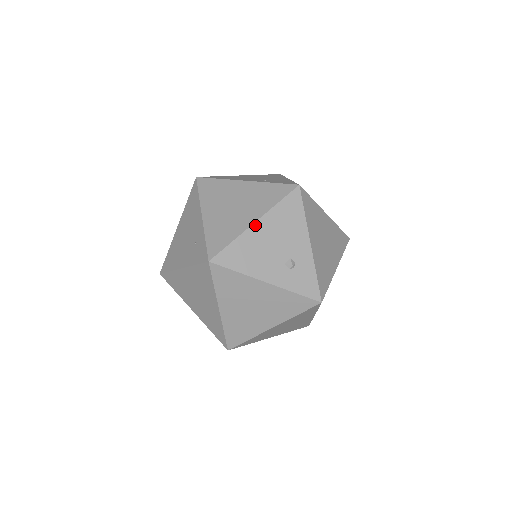
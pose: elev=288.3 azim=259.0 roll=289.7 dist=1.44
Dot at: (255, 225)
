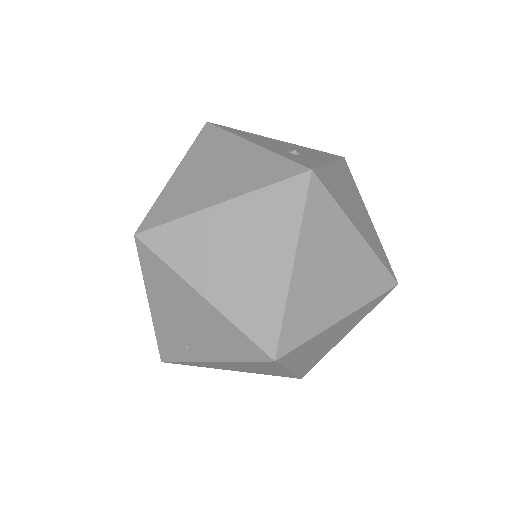
Dot at: (276, 140)
